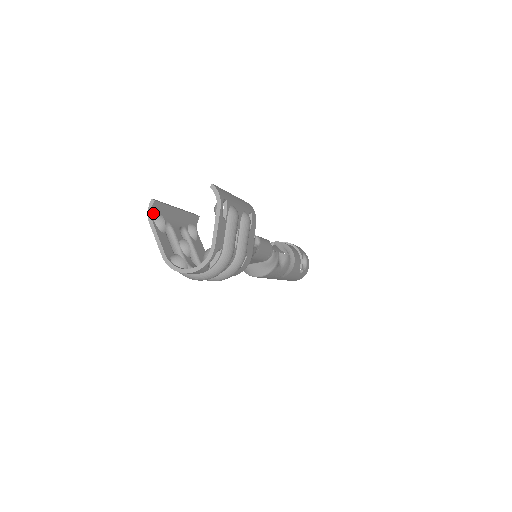
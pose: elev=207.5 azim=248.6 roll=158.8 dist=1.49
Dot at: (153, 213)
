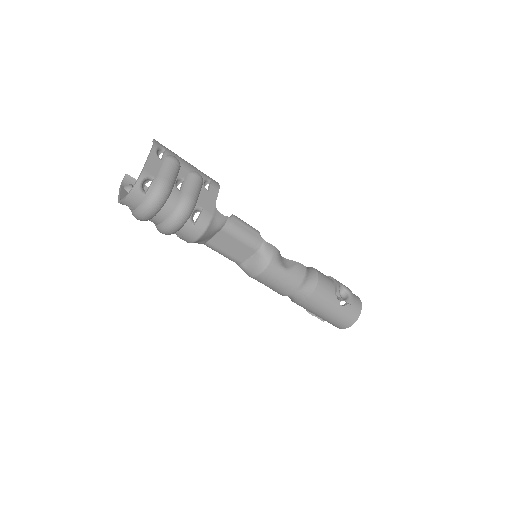
Dot at: (125, 183)
